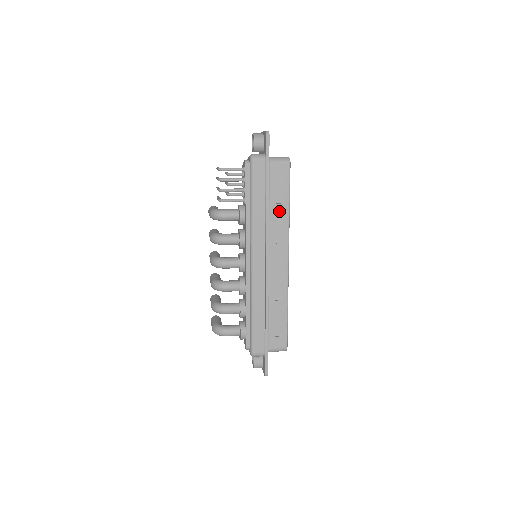
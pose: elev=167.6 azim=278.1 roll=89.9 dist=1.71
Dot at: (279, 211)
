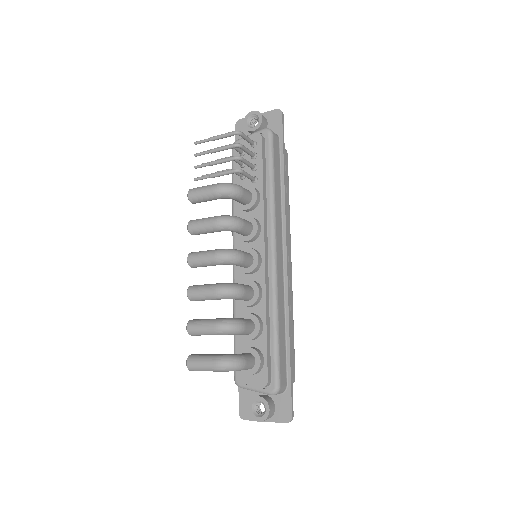
Dot at: occluded
